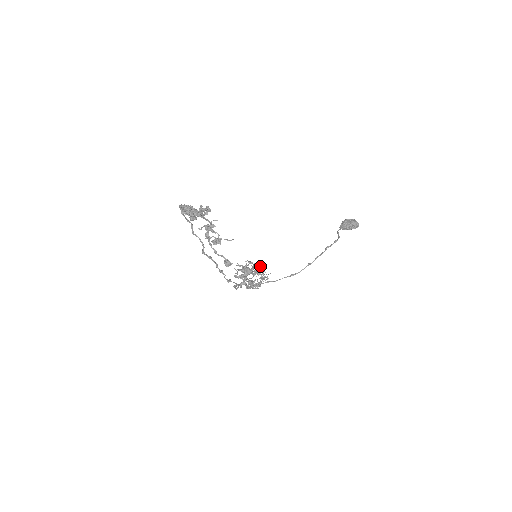
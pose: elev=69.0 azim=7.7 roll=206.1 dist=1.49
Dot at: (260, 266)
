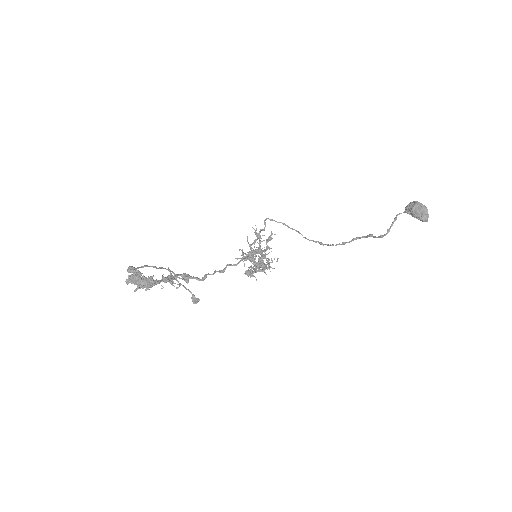
Dot at: (260, 265)
